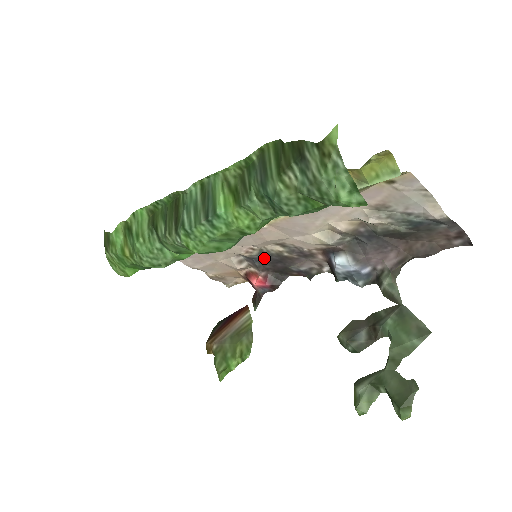
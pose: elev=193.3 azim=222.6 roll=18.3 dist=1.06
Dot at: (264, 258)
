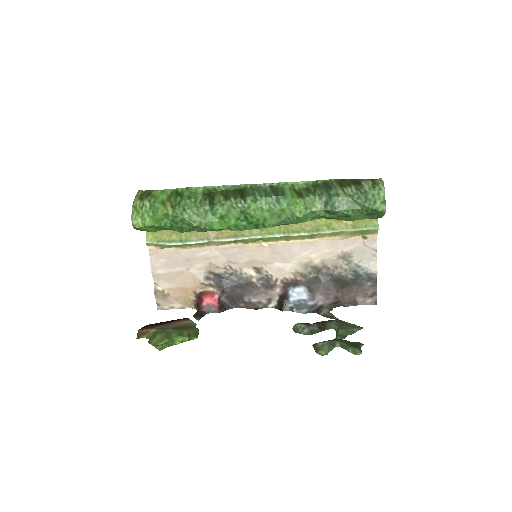
Dot at: (231, 280)
